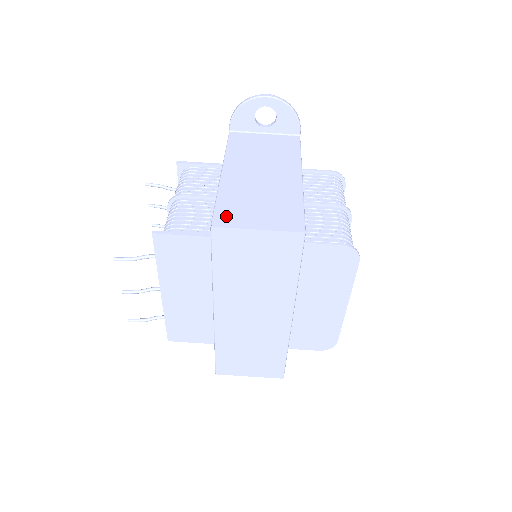
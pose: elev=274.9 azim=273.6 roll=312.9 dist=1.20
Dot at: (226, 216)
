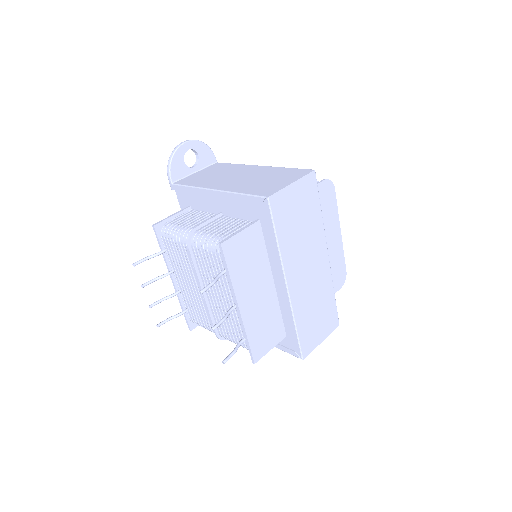
Dot at: (265, 191)
